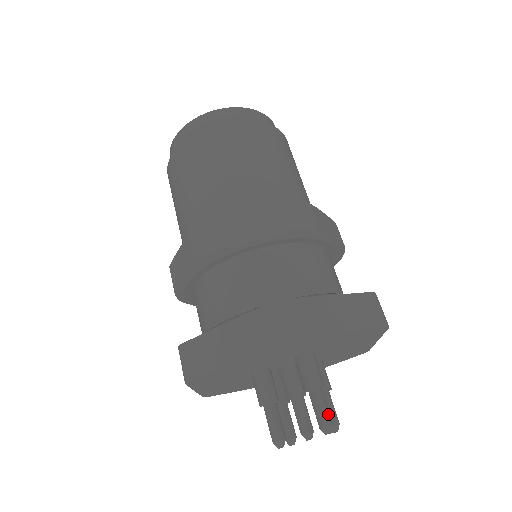
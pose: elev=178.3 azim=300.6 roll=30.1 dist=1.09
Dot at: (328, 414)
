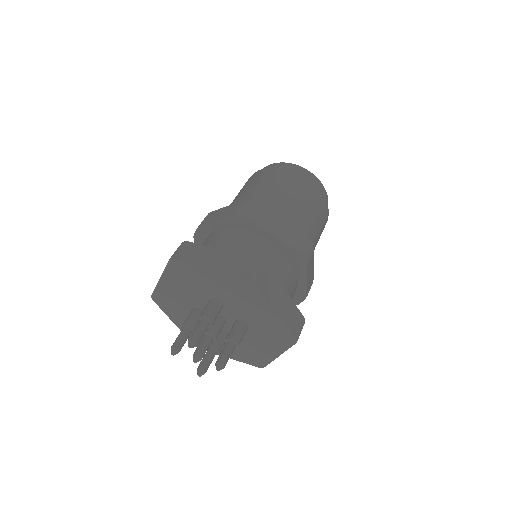
Dot at: (197, 334)
